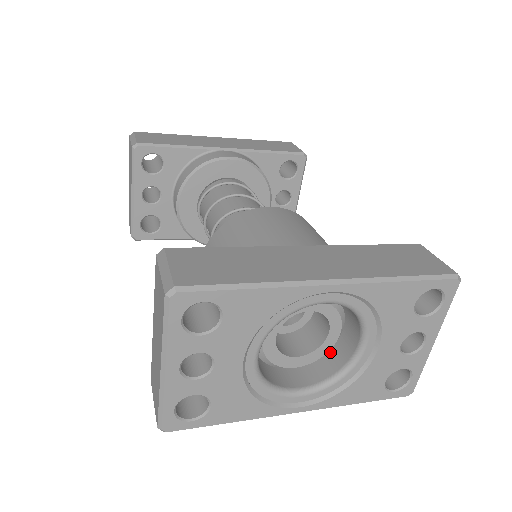
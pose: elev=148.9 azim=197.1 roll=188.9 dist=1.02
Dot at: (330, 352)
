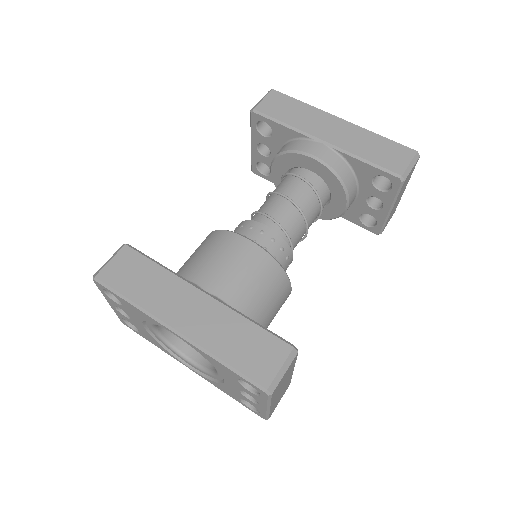
Dot at: occluded
